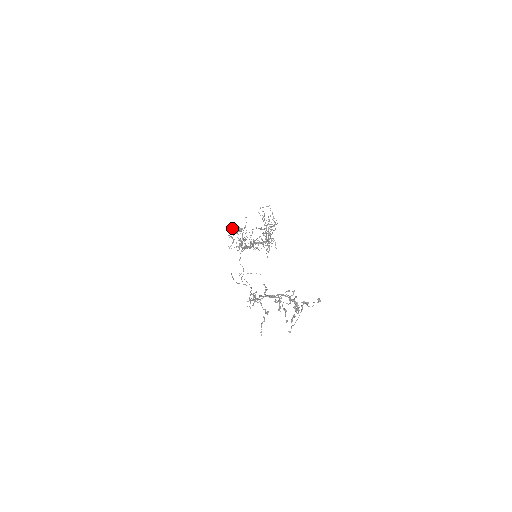
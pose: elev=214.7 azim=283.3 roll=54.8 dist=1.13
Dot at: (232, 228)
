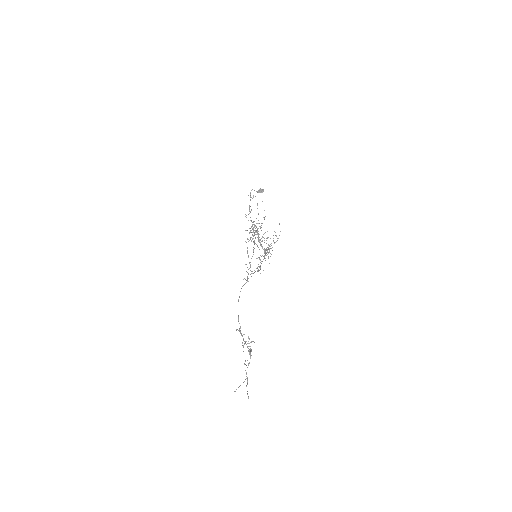
Dot at: occluded
